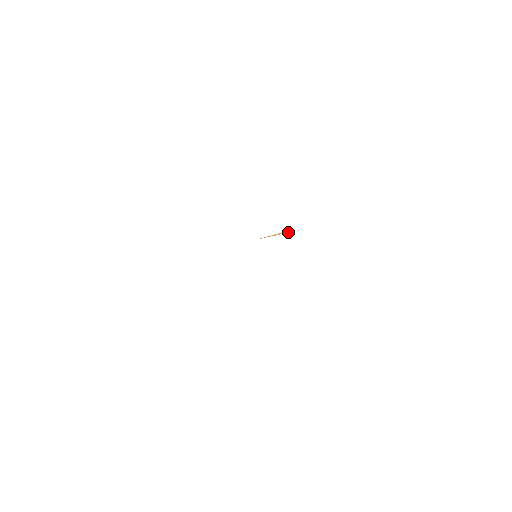
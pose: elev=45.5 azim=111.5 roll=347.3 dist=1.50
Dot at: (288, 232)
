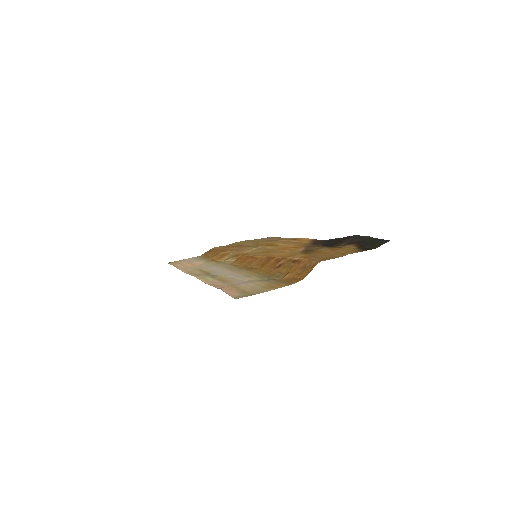
Dot at: (255, 268)
